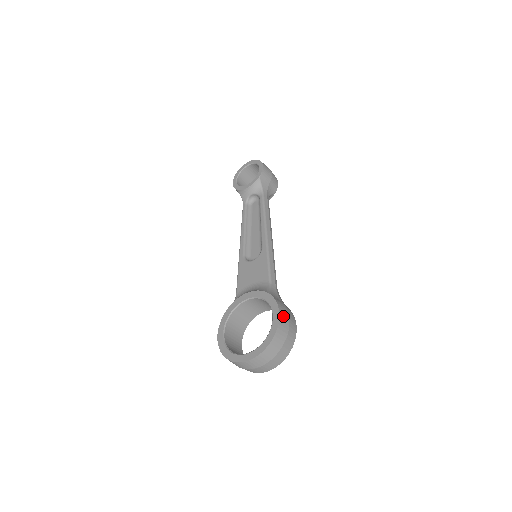
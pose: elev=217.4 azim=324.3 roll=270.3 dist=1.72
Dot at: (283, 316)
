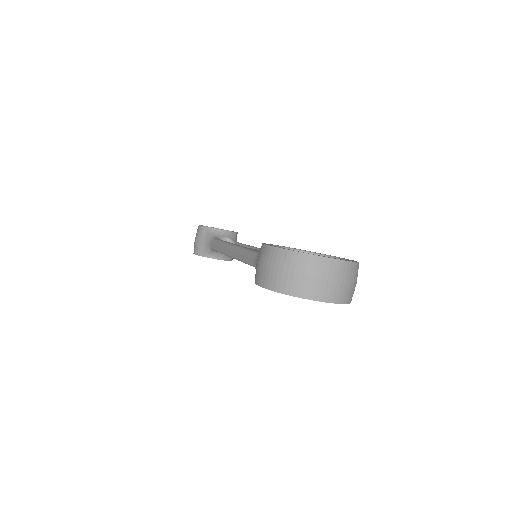
Dot at: occluded
